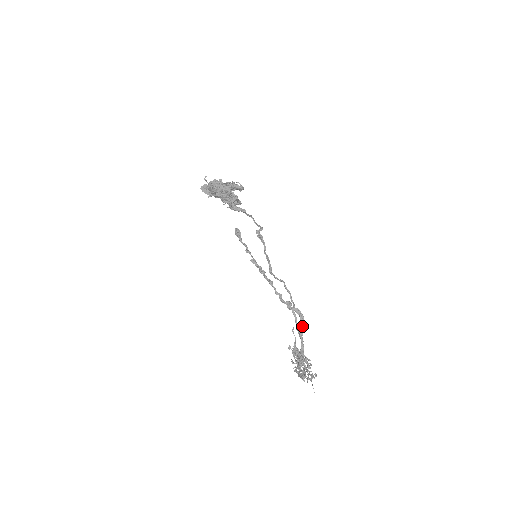
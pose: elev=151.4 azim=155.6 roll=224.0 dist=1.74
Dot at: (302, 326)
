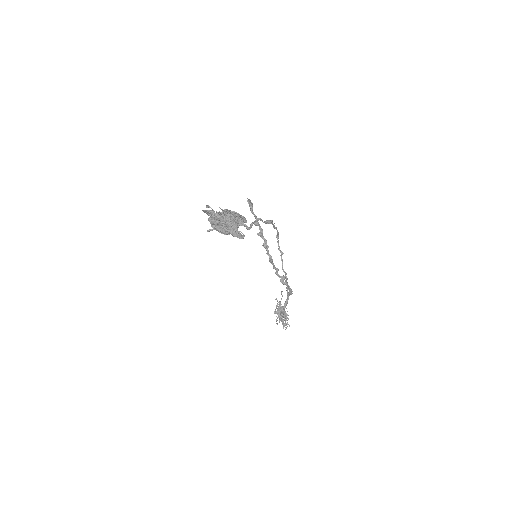
Dot at: (290, 294)
